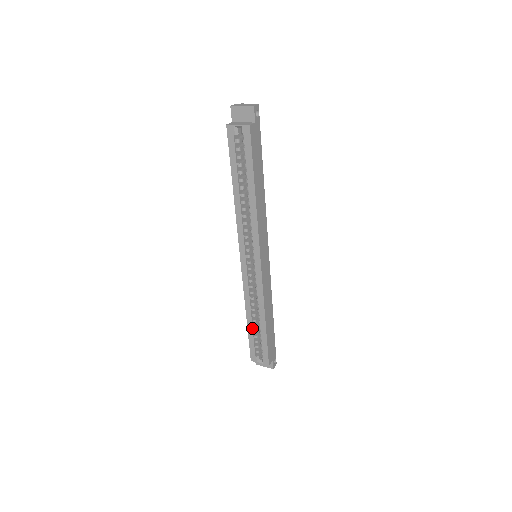
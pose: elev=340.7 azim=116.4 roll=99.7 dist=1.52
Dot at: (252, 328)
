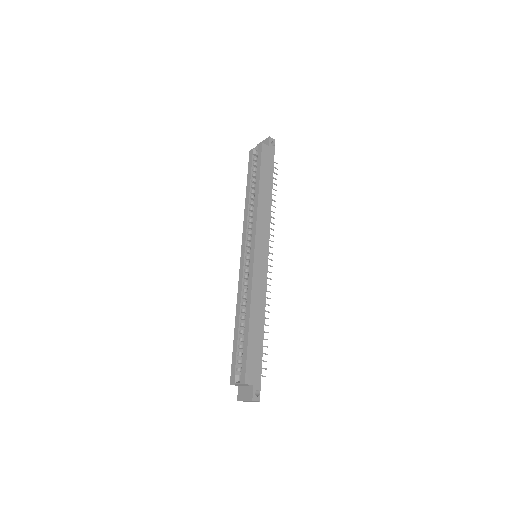
Dot at: (238, 334)
